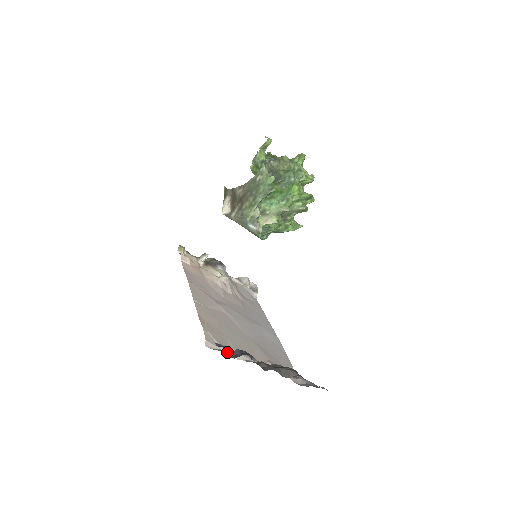
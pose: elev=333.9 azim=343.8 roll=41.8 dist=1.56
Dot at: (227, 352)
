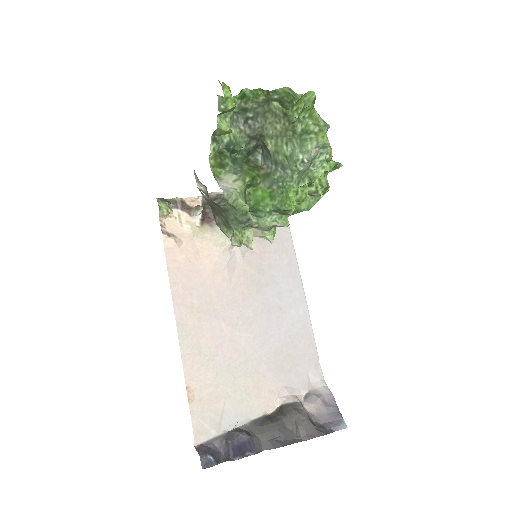
Dot at: (222, 432)
